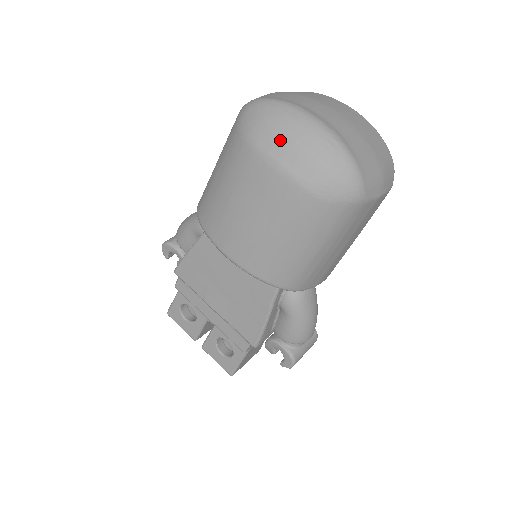
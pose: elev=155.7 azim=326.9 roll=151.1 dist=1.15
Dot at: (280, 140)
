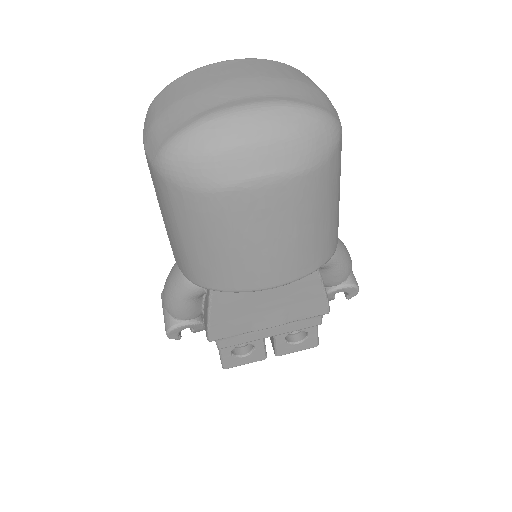
Dot at: (241, 158)
